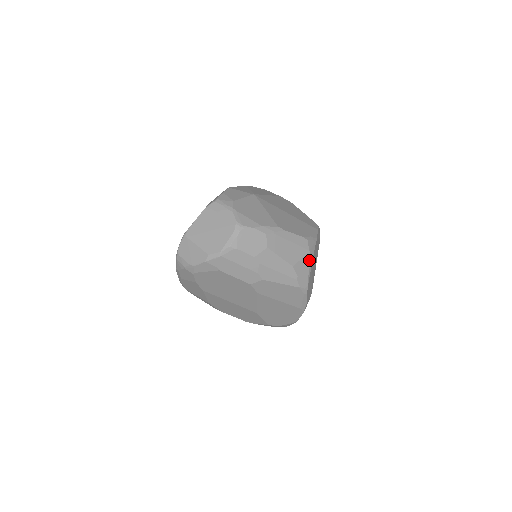
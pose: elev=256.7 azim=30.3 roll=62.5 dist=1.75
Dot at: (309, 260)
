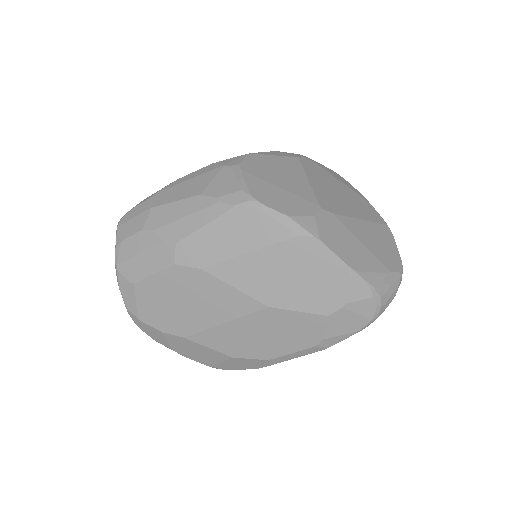
Dot at: (230, 172)
